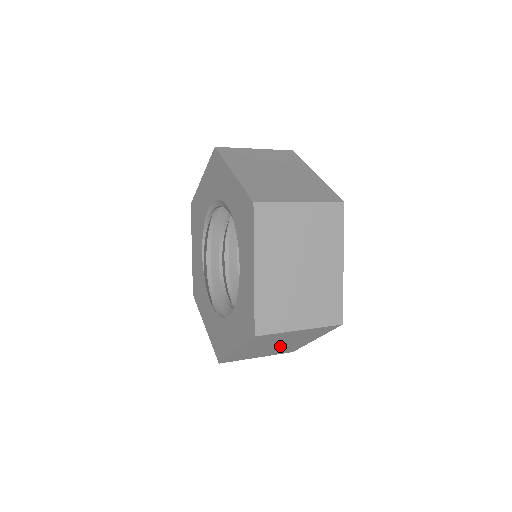
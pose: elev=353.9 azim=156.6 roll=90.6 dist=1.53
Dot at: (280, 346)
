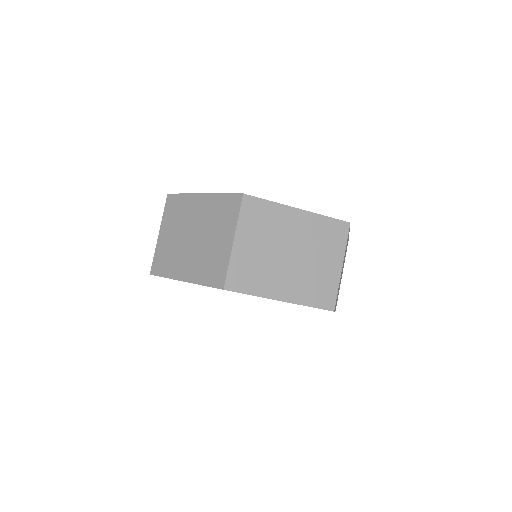
Dot at: occluded
